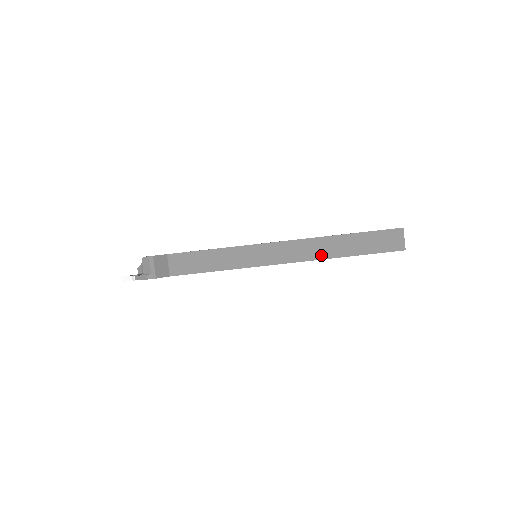
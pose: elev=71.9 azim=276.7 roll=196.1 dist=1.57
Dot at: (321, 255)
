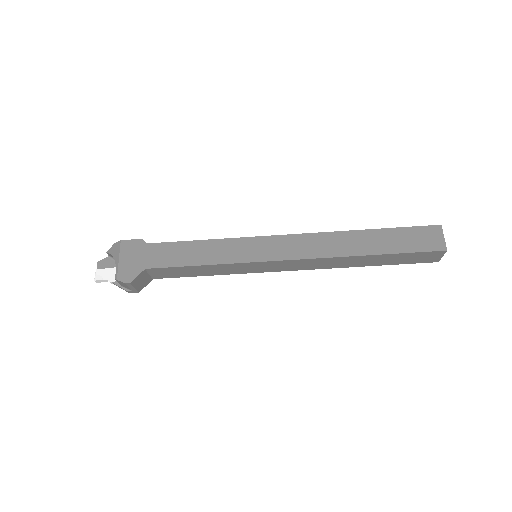
Dot at: (336, 266)
